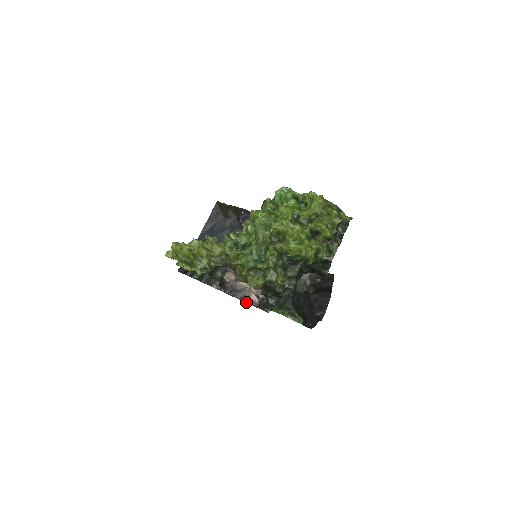
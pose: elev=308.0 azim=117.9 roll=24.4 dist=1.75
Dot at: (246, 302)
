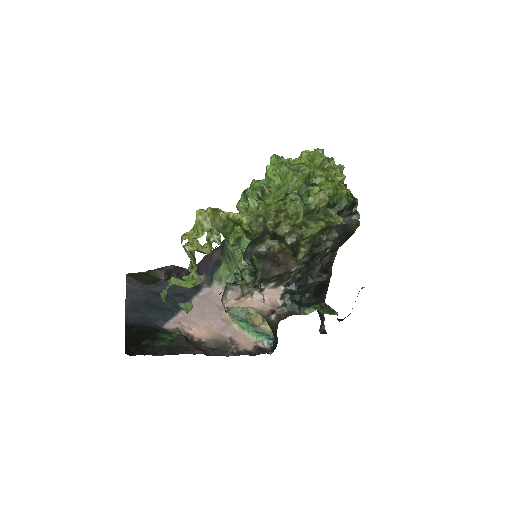
Dot at: (238, 355)
